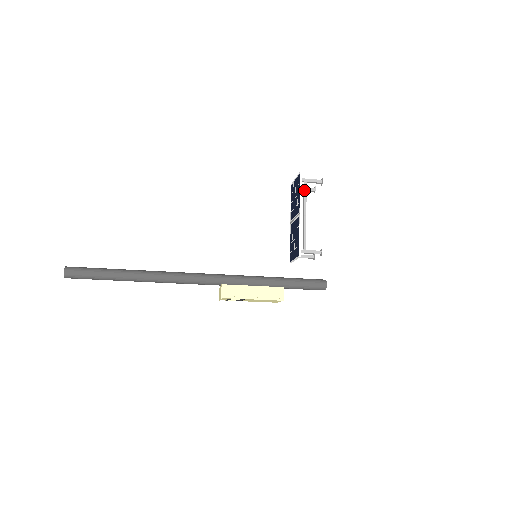
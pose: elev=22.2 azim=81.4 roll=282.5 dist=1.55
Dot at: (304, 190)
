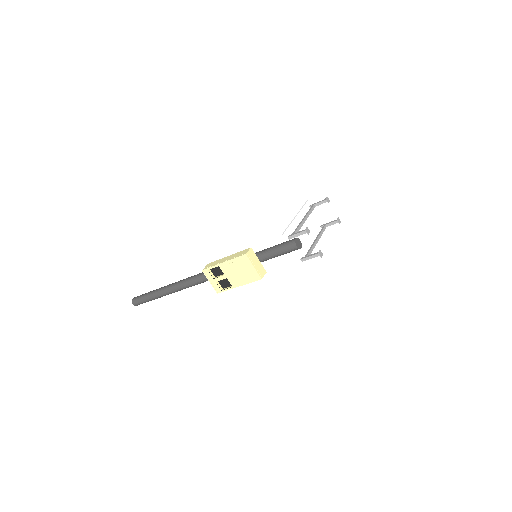
Dot at: (310, 209)
